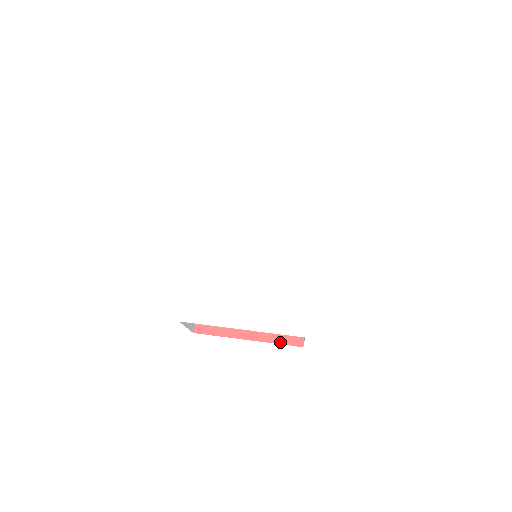
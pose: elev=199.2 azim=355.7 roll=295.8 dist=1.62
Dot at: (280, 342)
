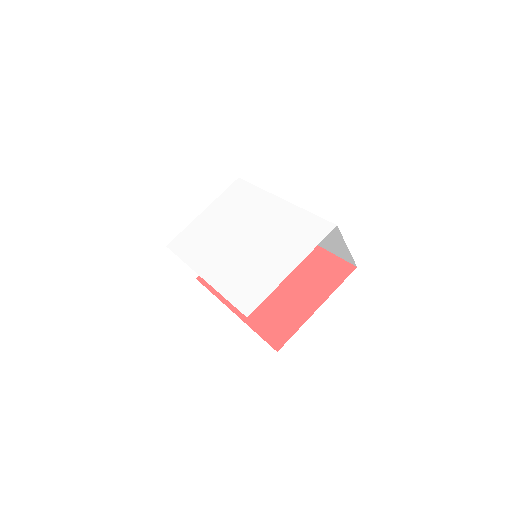
Dot at: (339, 283)
